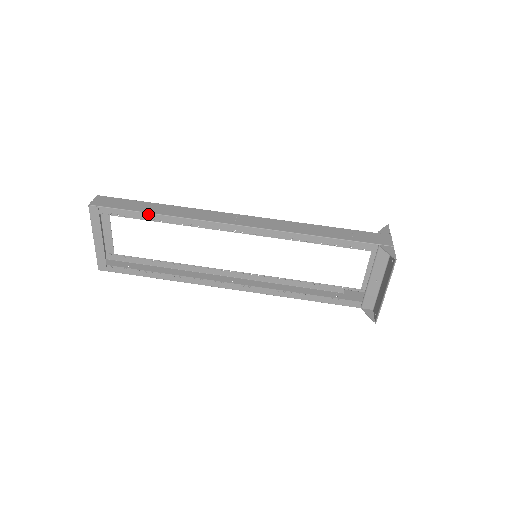
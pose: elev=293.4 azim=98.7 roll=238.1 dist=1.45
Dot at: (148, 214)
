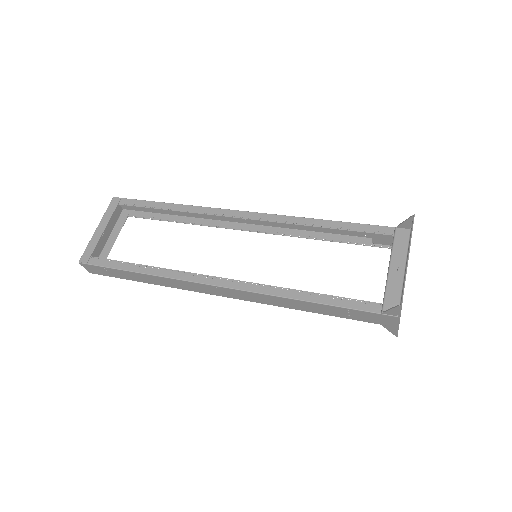
Dot at: (163, 203)
